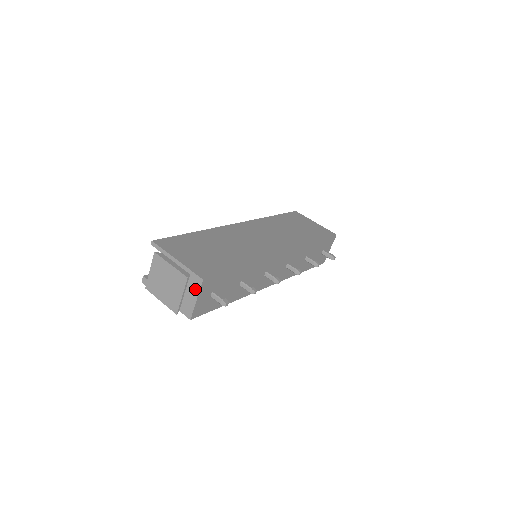
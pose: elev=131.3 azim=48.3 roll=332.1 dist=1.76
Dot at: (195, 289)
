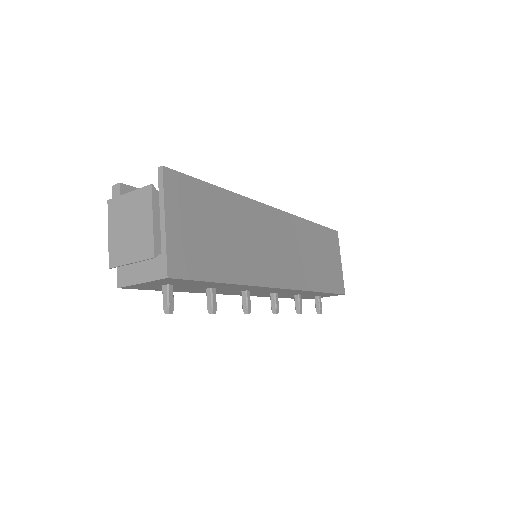
Dot at: (151, 273)
